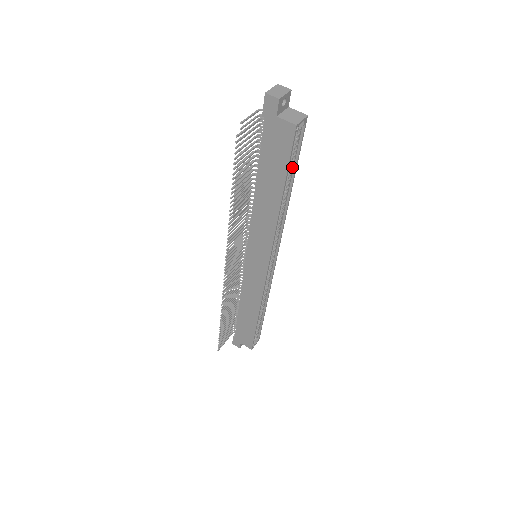
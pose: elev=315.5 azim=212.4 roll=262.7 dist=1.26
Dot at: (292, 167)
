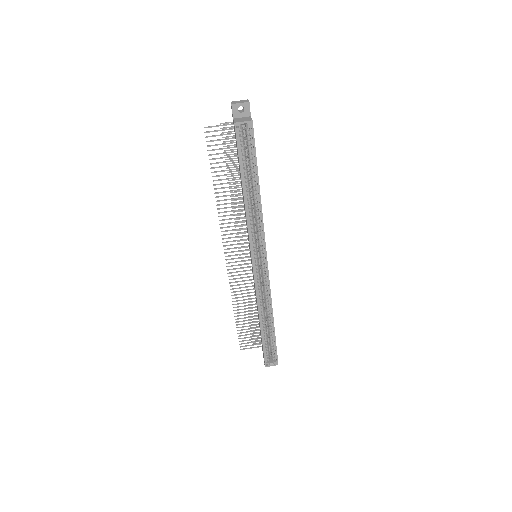
Dot at: (254, 167)
